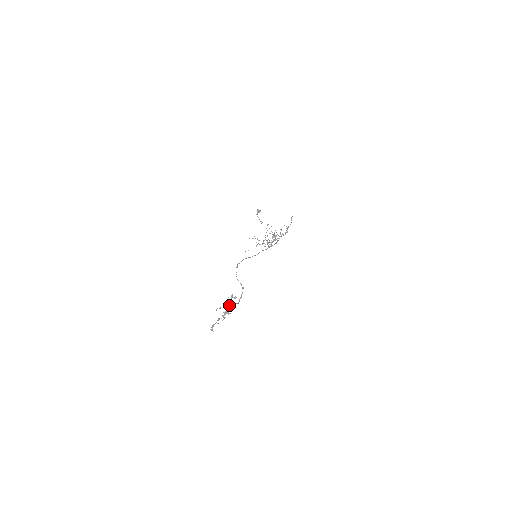
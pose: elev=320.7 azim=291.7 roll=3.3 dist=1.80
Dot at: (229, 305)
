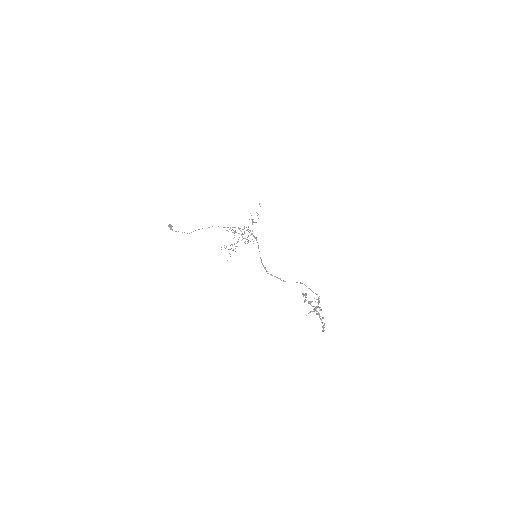
Dot at: occluded
